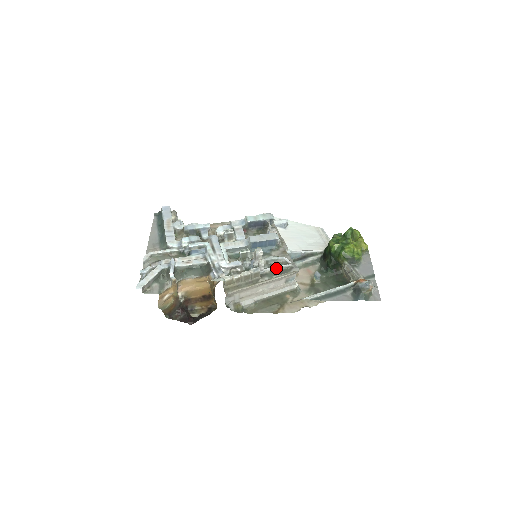
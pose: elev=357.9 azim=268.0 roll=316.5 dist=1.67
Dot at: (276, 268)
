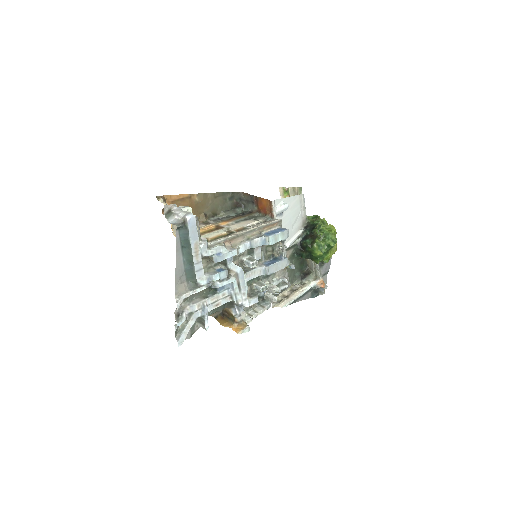
Dot at: occluded
